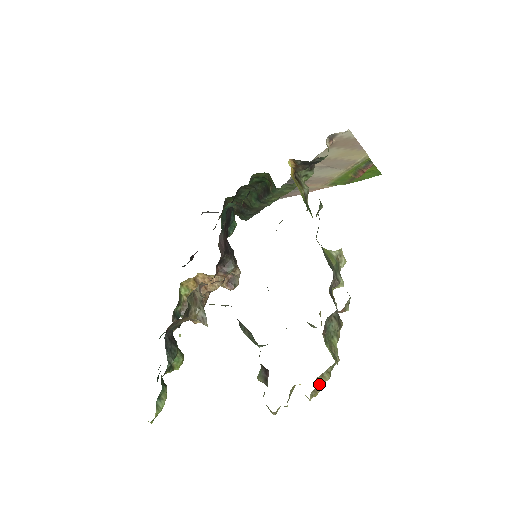
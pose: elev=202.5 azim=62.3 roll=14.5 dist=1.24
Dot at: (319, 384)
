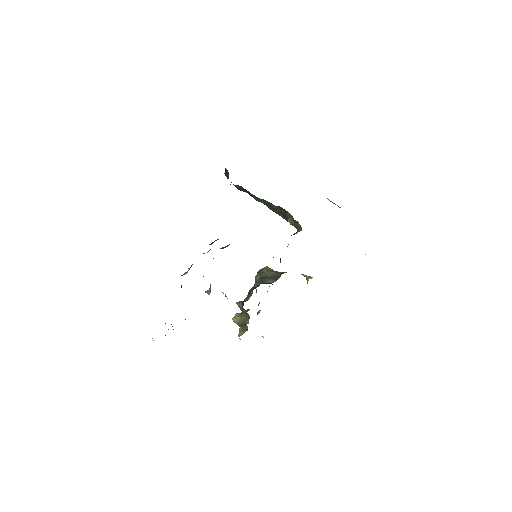
Dot at: occluded
